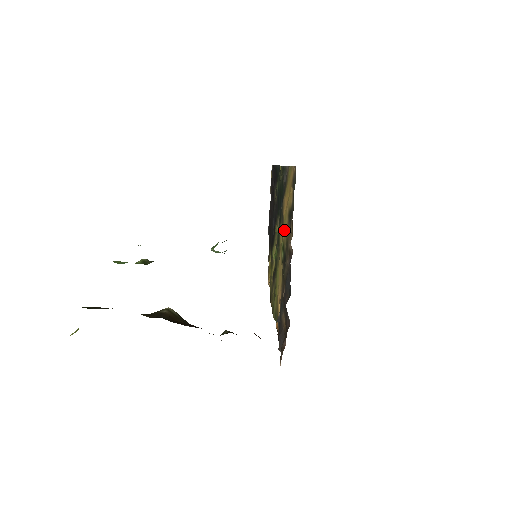
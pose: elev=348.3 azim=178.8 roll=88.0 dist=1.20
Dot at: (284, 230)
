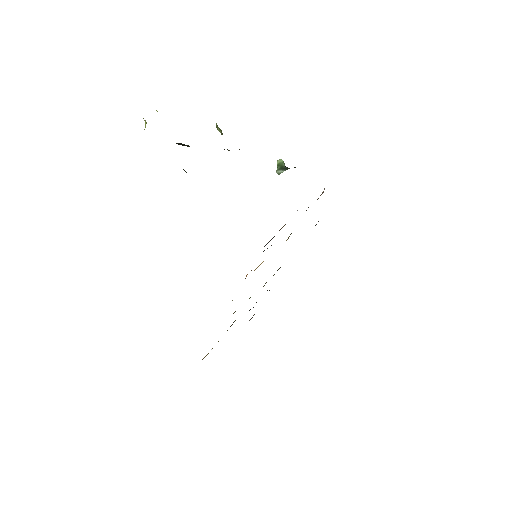
Dot at: occluded
